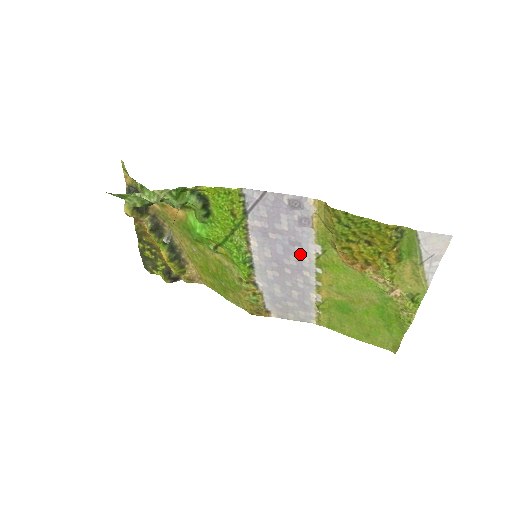
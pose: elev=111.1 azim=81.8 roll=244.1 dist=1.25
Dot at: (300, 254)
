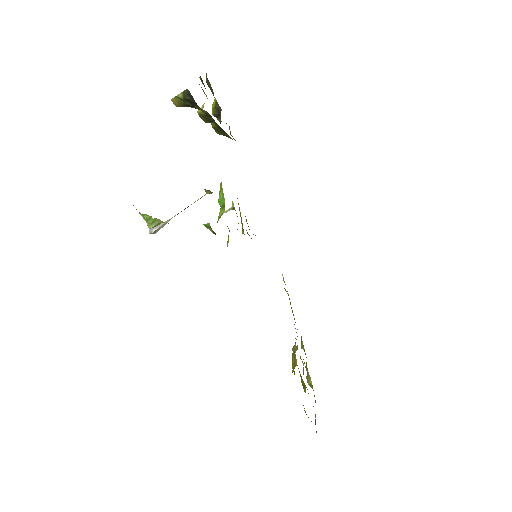
Dot at: occluded
